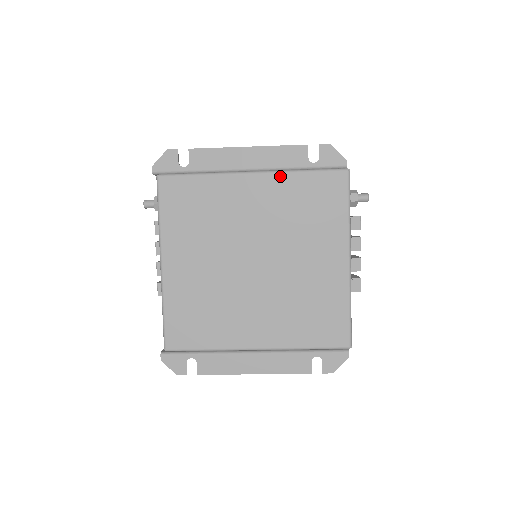
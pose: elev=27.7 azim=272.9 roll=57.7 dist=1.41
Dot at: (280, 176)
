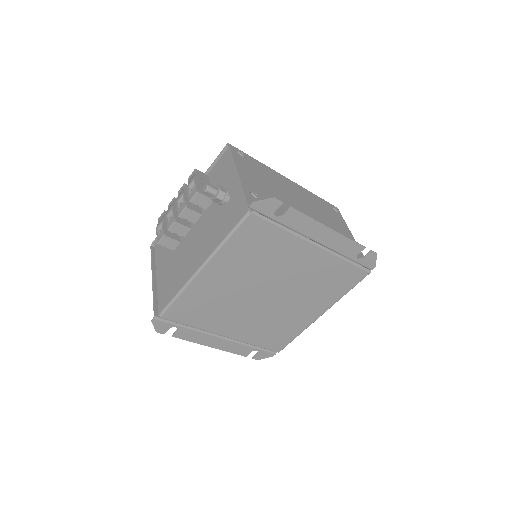
Dot at: (331, 256)
